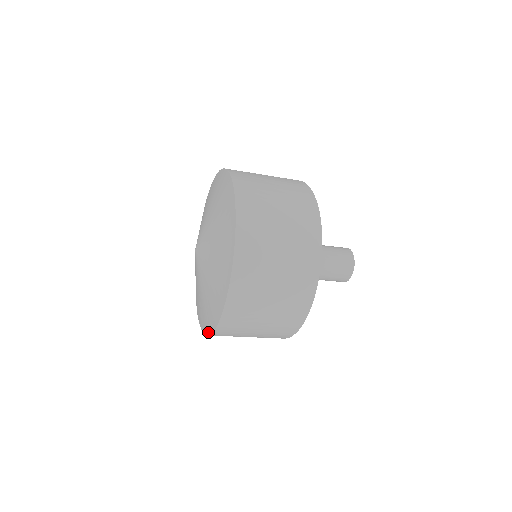
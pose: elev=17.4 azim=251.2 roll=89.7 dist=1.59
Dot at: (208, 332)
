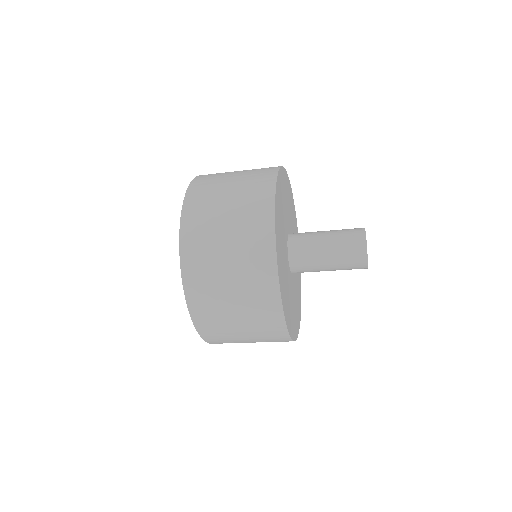
Dot at: (191, 316)
